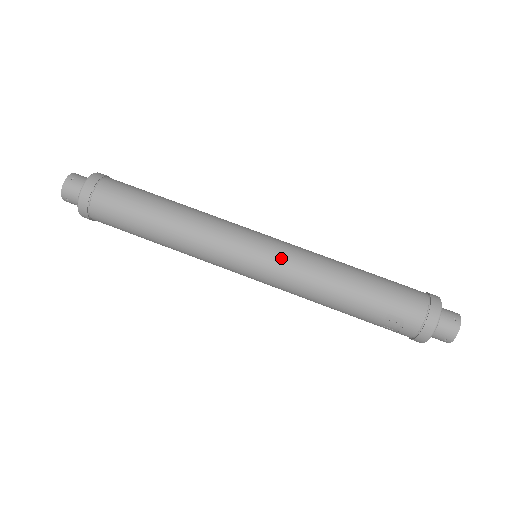
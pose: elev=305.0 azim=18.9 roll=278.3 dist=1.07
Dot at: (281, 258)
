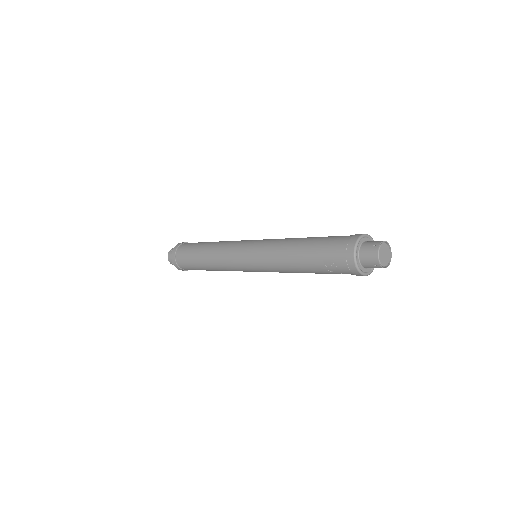
Dot at: (257, 249)
